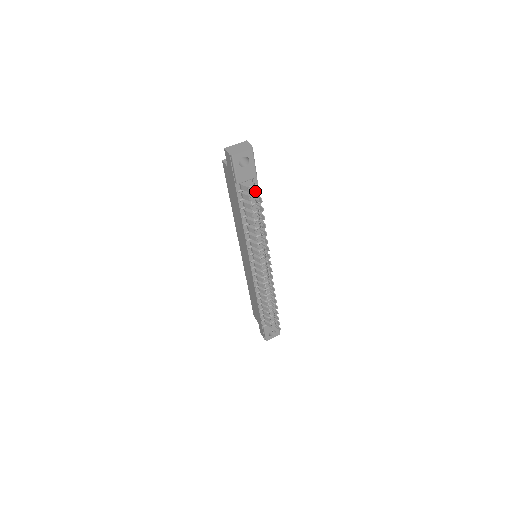
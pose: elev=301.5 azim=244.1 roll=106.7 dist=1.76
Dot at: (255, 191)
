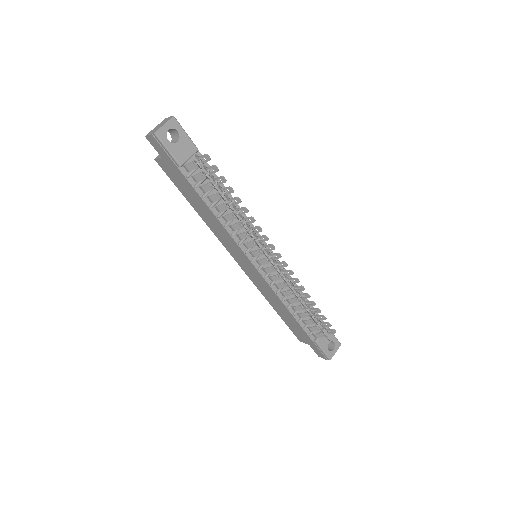
Dot at: (203, 162)
